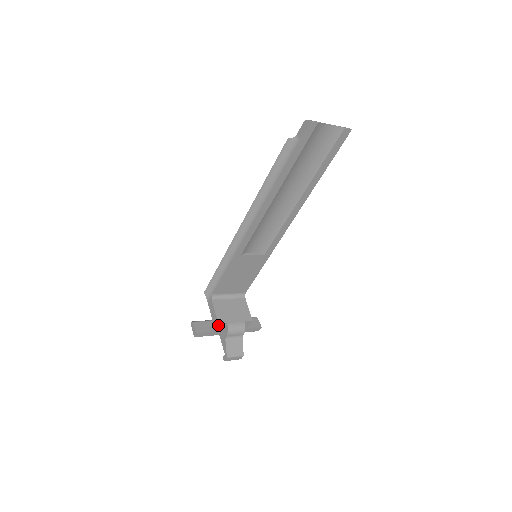
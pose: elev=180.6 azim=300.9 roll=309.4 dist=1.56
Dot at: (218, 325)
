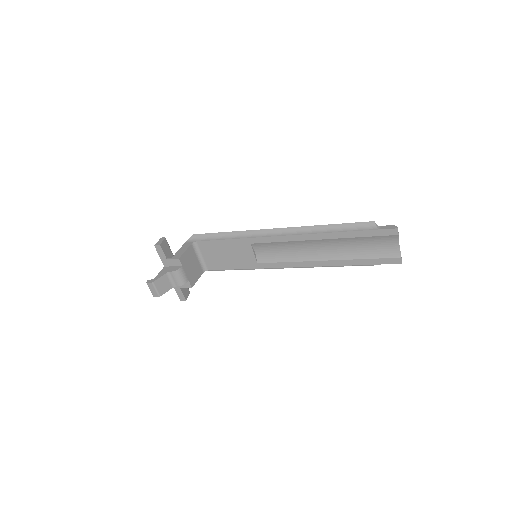
Dot at: (177, 259)
